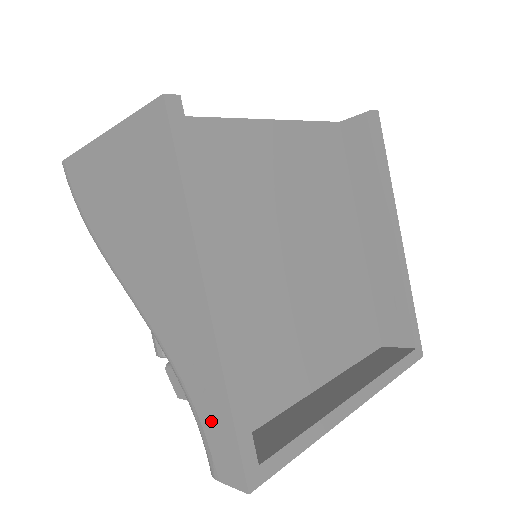
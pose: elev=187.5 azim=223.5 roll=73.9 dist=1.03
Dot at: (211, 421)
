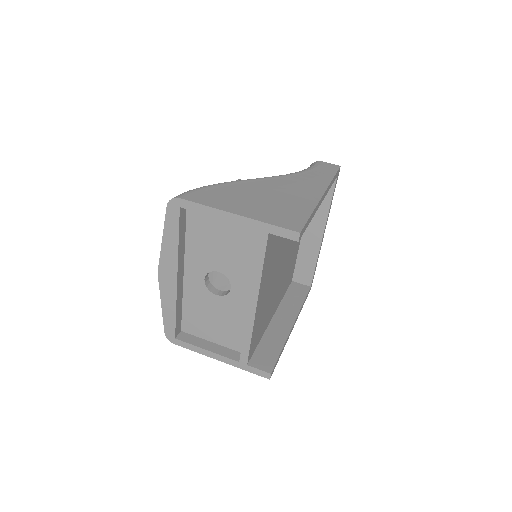
Dot at: occluded
